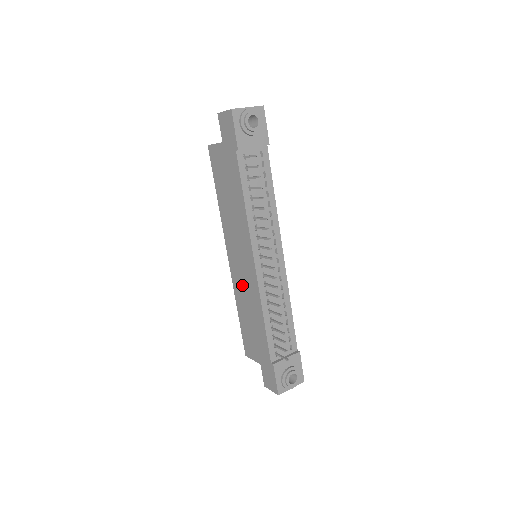
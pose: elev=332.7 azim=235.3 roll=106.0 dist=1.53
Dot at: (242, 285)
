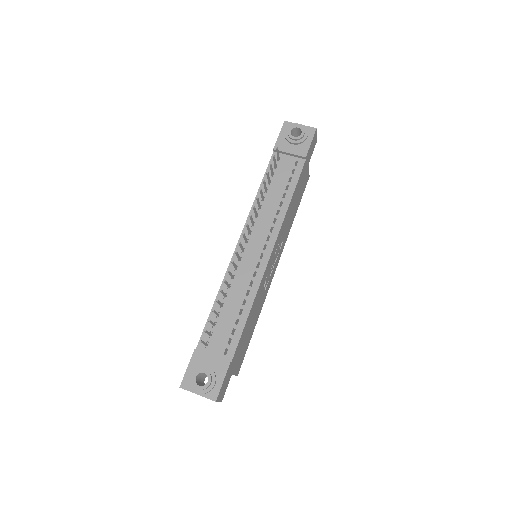
Dot at: occluded
